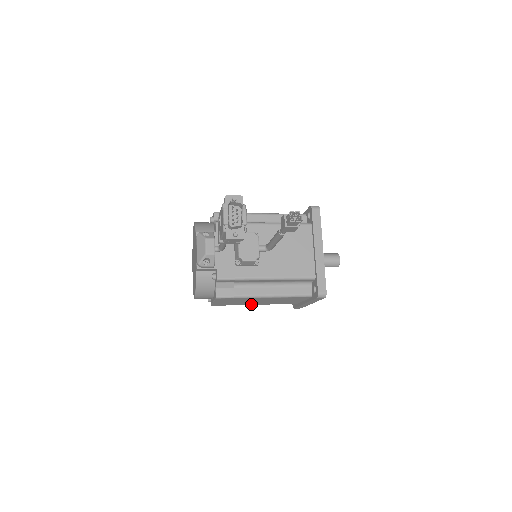
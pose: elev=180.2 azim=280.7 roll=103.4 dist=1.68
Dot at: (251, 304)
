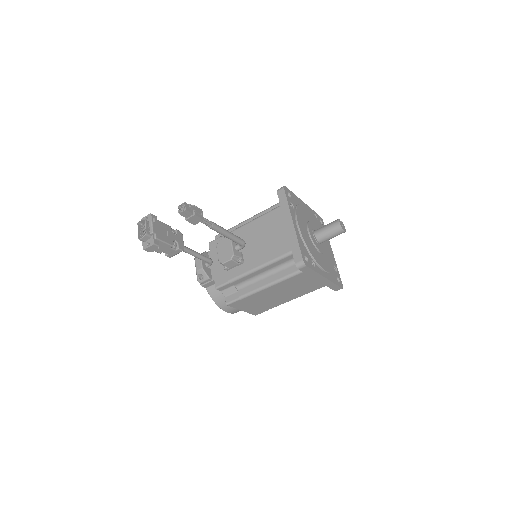
Dot at: (284, 301)
